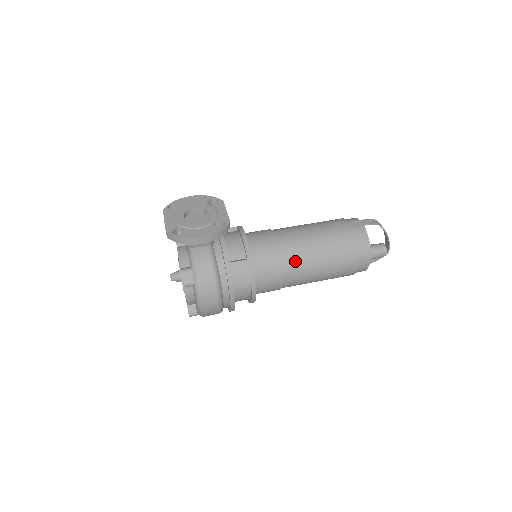
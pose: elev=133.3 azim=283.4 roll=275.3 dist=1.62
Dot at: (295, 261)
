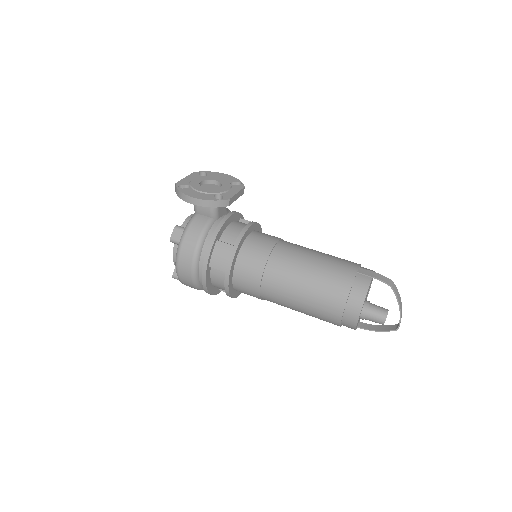
Dot at: (279, 273)
